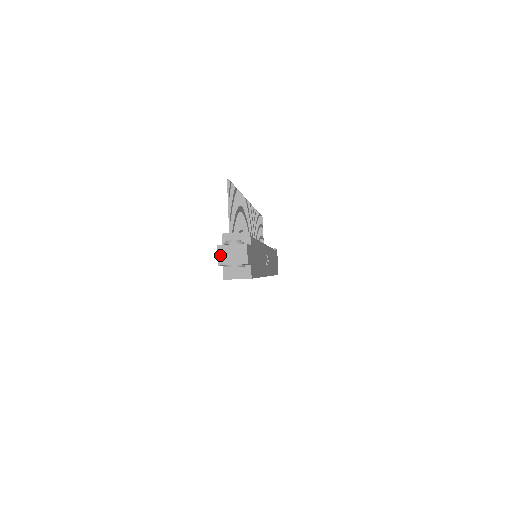
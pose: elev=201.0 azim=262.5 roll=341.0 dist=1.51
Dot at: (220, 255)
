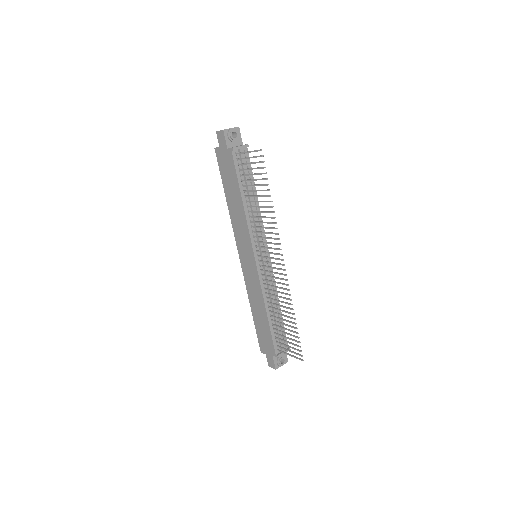
Dot at: (273, 367)
